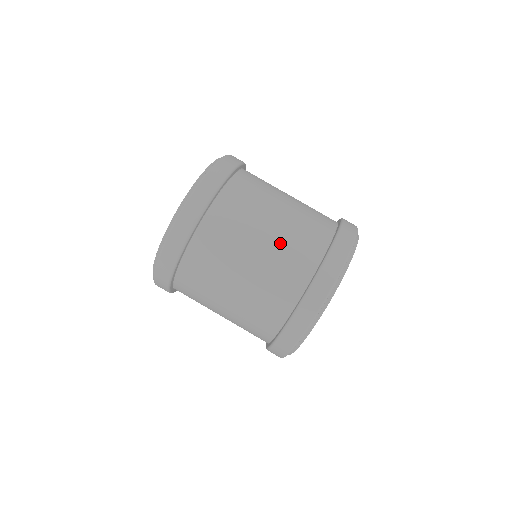
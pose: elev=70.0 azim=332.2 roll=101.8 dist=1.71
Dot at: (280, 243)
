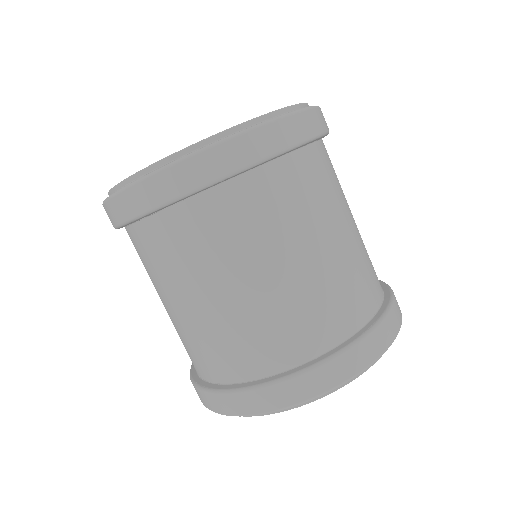
Dot at: (355, 252)
